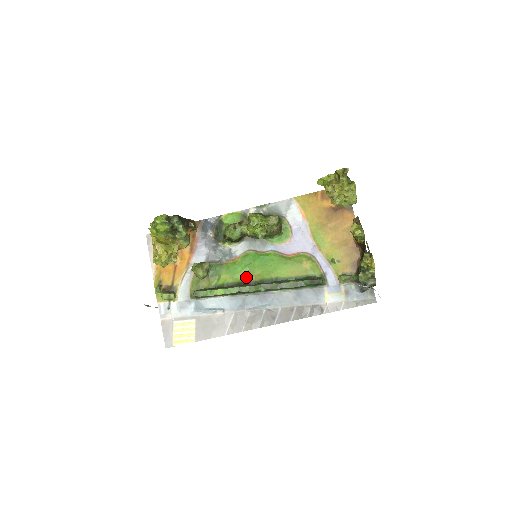
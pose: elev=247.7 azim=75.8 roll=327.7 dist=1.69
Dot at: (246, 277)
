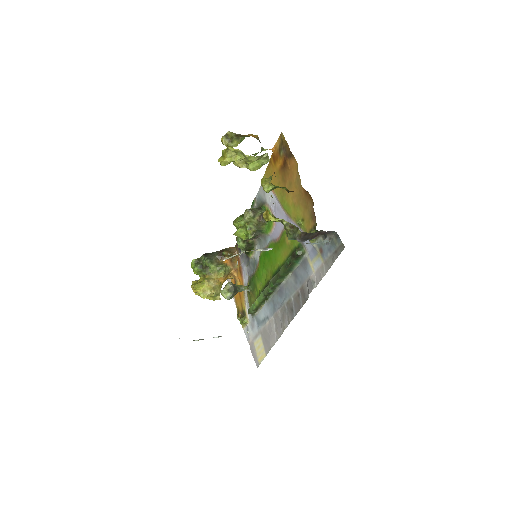
Dot at: (266, 279)
